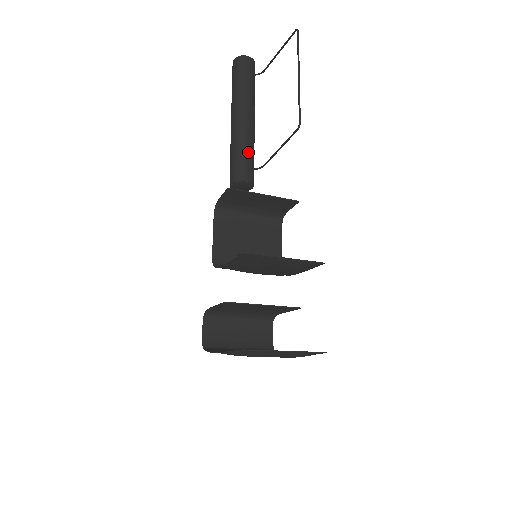
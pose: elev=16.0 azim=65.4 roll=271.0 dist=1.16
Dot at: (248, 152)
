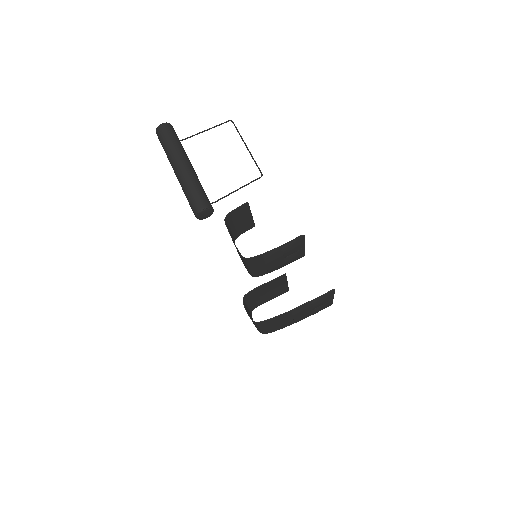
Dot at: occluded
